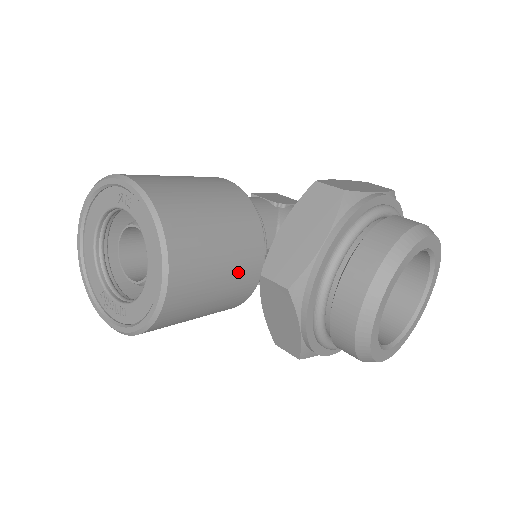
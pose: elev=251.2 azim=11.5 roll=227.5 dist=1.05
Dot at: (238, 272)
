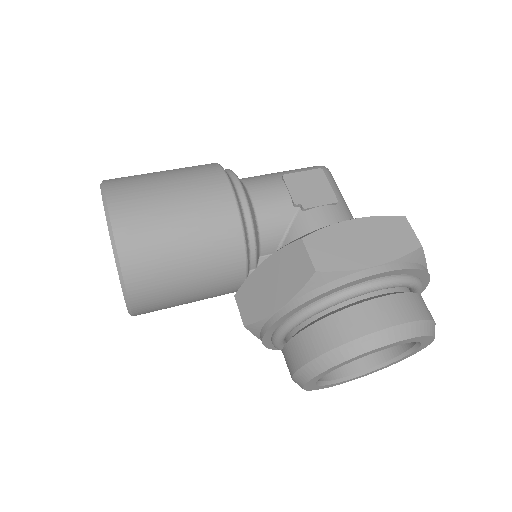
Dot at: (212, 291)
